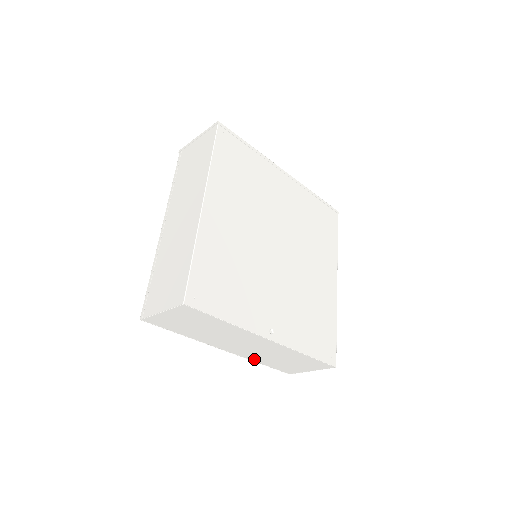
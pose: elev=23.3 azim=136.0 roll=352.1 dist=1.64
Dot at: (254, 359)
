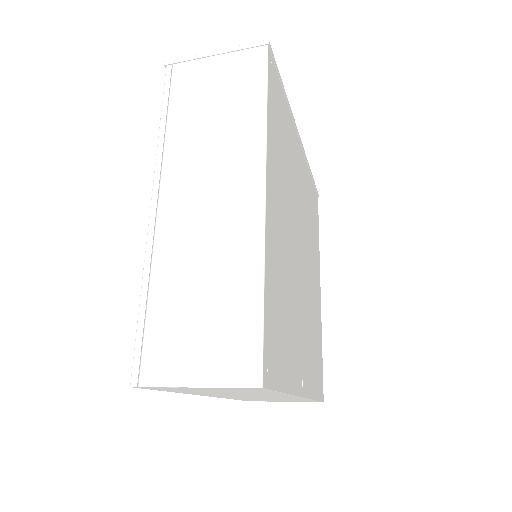
Dot at: (232, 398)
